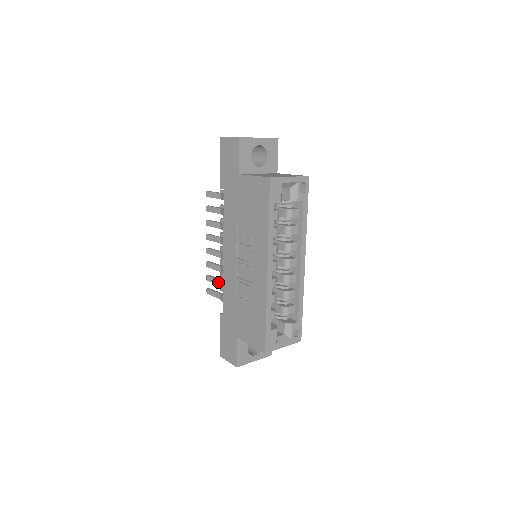
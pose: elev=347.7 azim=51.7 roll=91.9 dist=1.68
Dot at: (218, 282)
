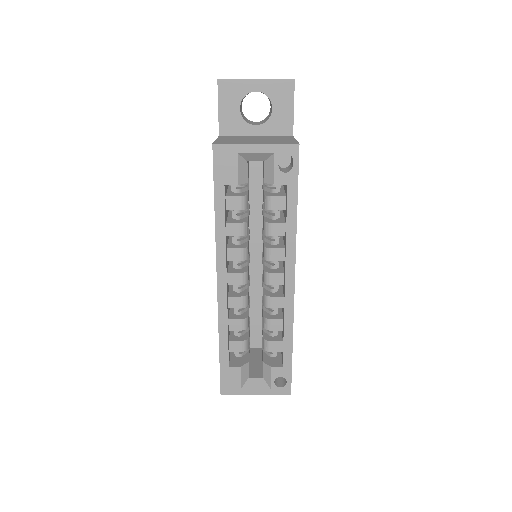
Dot at: occluded
